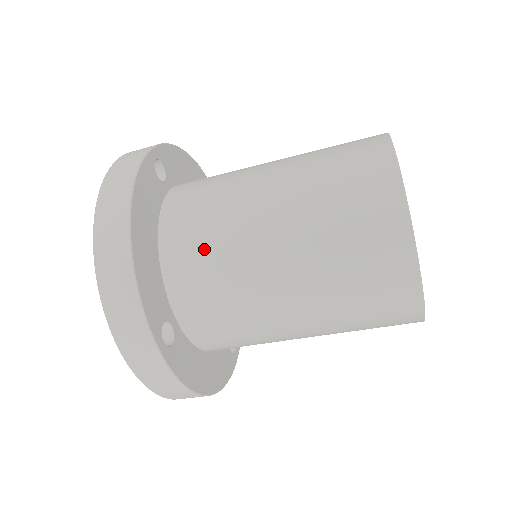
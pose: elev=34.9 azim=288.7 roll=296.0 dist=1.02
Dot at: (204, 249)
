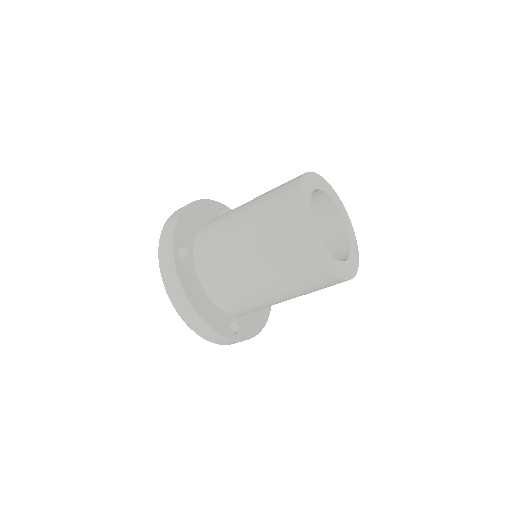
Dot at: (231, 293)
